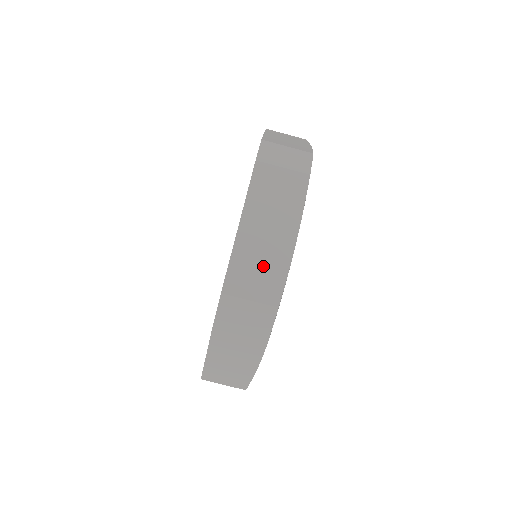
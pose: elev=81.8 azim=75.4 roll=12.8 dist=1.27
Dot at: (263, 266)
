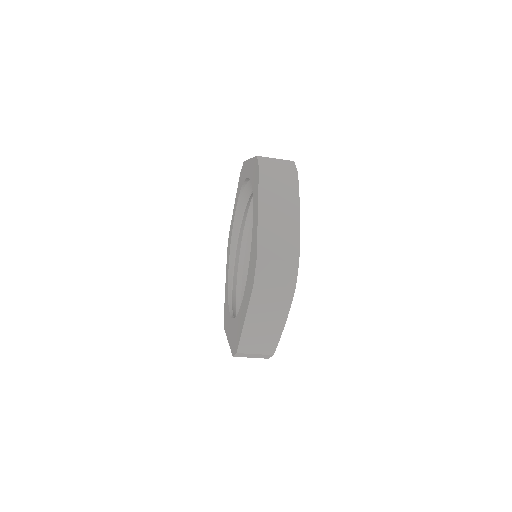
Dot at: (263, 339)
